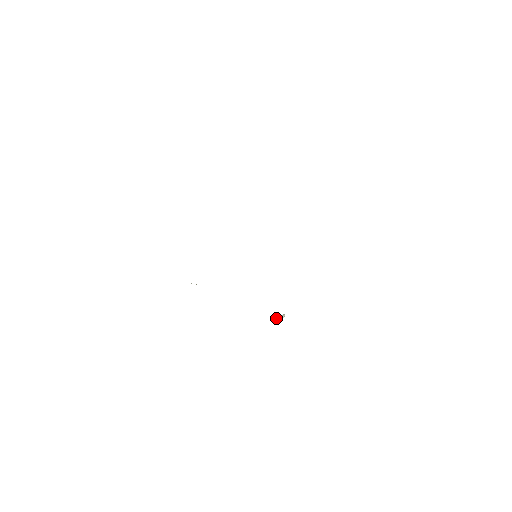
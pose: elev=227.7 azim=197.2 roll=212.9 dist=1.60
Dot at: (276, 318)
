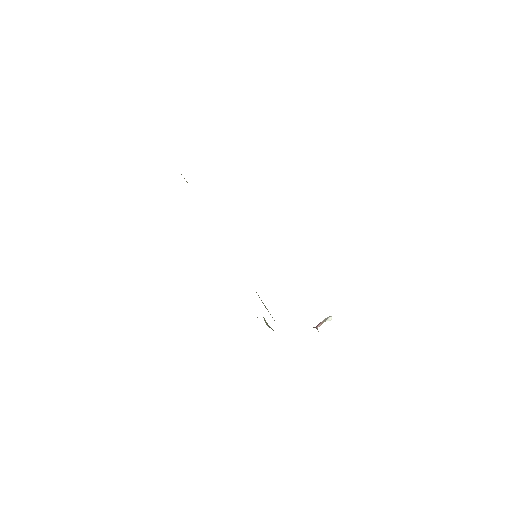
Dot at: (320, 323)
